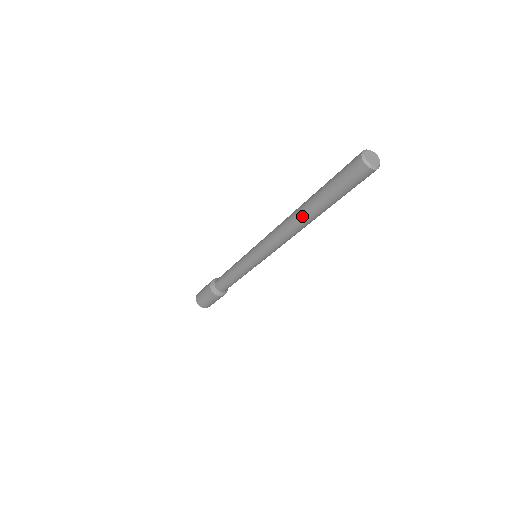
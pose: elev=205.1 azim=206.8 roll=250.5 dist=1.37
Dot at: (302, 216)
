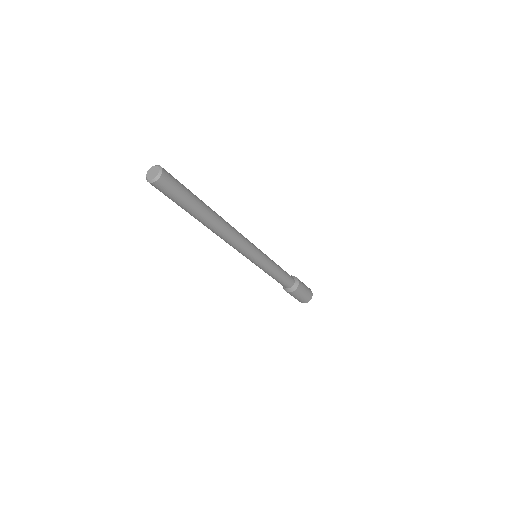
Dot at: (202, 223)
